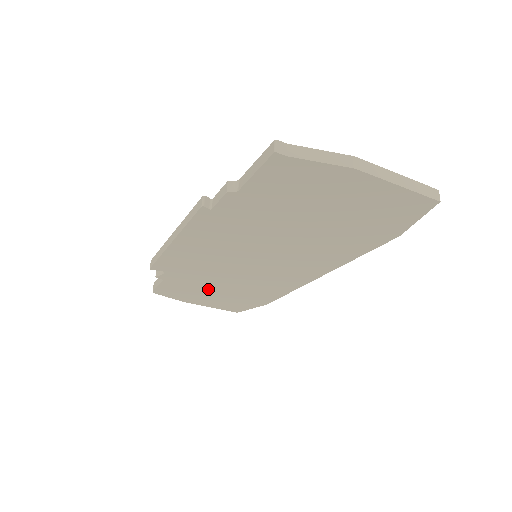
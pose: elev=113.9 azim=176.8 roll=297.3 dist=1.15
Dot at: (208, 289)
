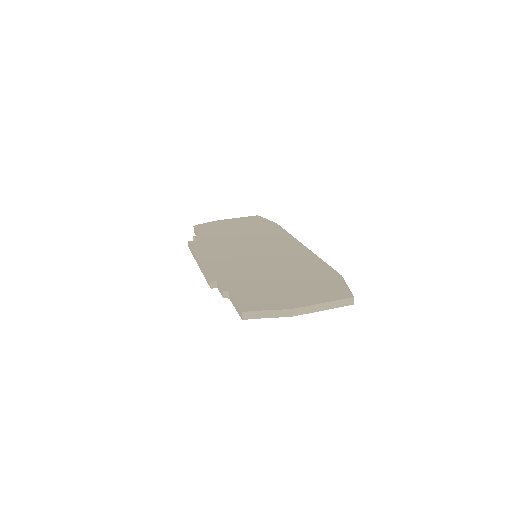
Dot at: occluded
